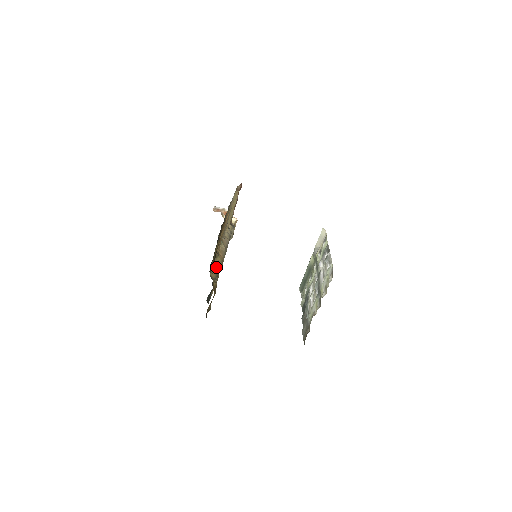
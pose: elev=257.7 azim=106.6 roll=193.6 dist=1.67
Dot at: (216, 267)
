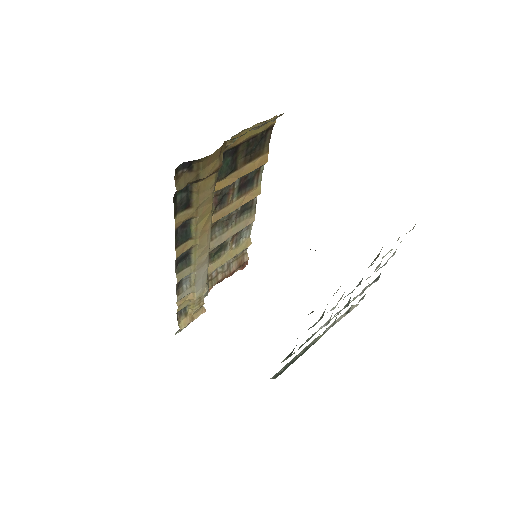
Dot at: occluded
